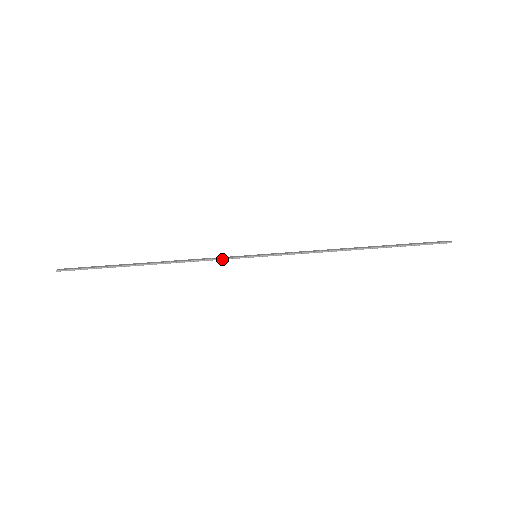
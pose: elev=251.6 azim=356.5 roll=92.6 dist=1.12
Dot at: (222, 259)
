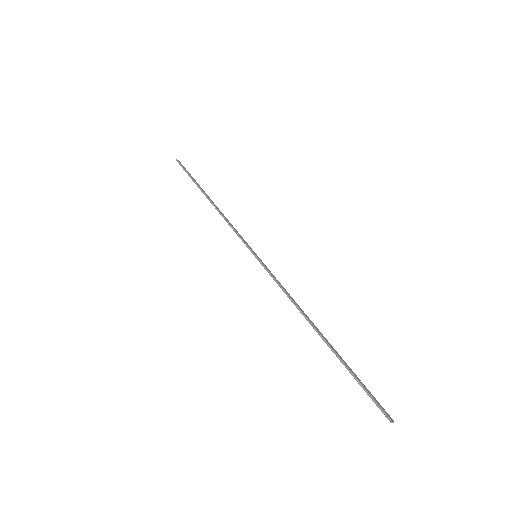
Dot at: (239, 236)
